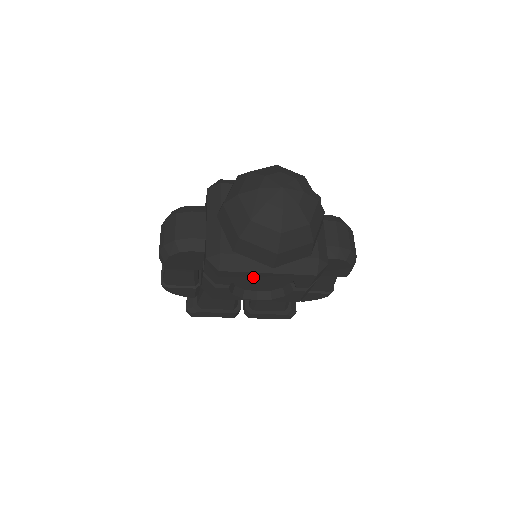
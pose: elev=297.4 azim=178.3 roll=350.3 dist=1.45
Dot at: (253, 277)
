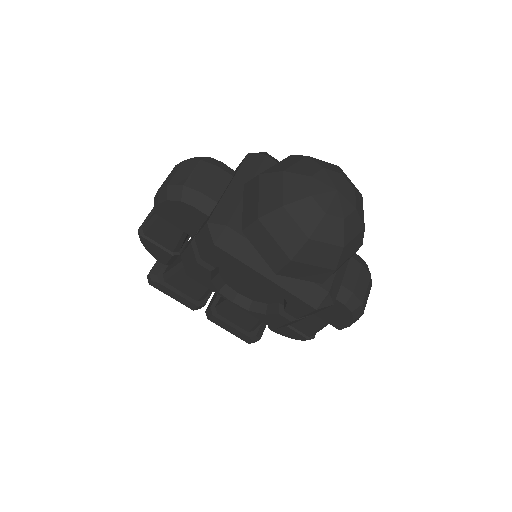
Dot at: (244, 274)
